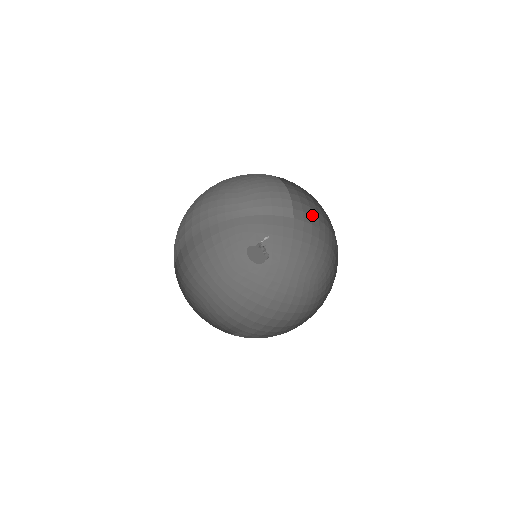
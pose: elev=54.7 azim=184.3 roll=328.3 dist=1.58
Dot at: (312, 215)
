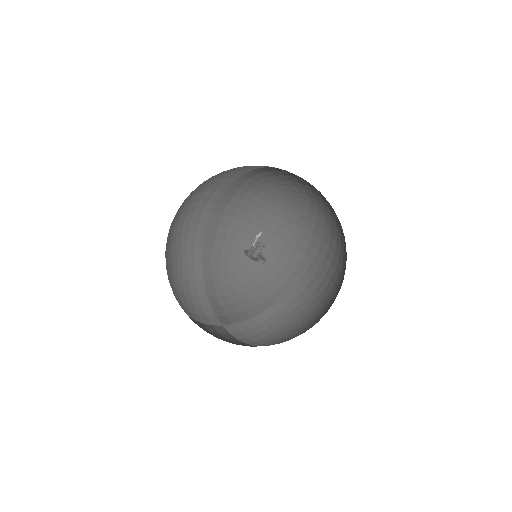
Dot at: occluded
